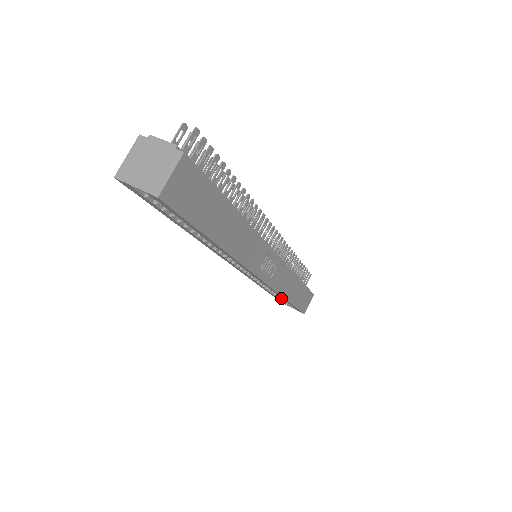
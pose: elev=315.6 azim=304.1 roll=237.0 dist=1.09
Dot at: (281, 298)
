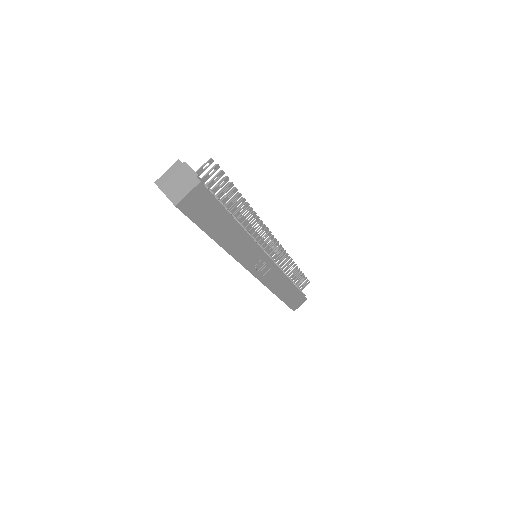
Dot at: occluded
